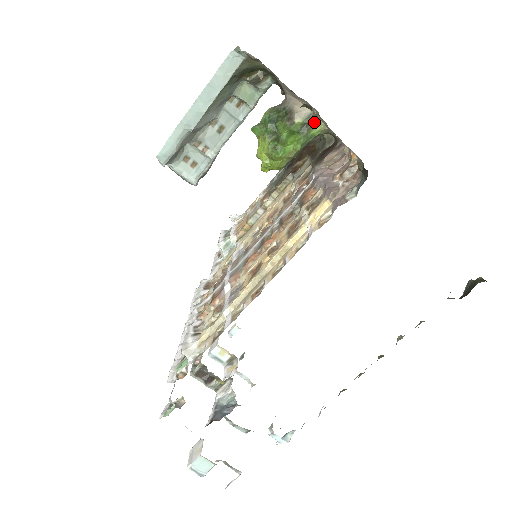
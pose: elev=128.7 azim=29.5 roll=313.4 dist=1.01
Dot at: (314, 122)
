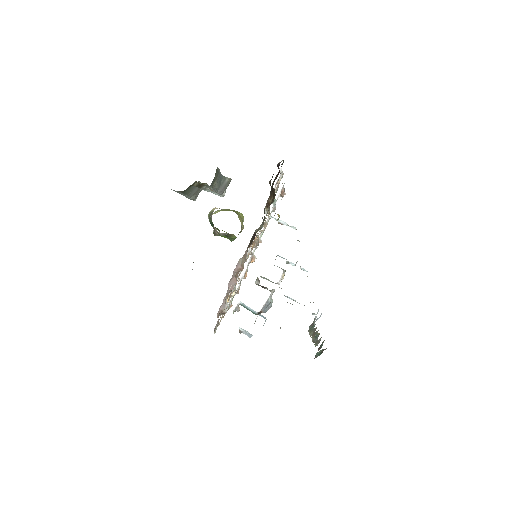
Dot at: (230, 234)
